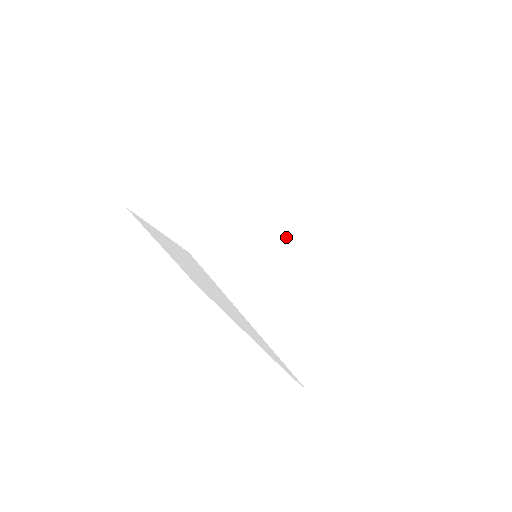
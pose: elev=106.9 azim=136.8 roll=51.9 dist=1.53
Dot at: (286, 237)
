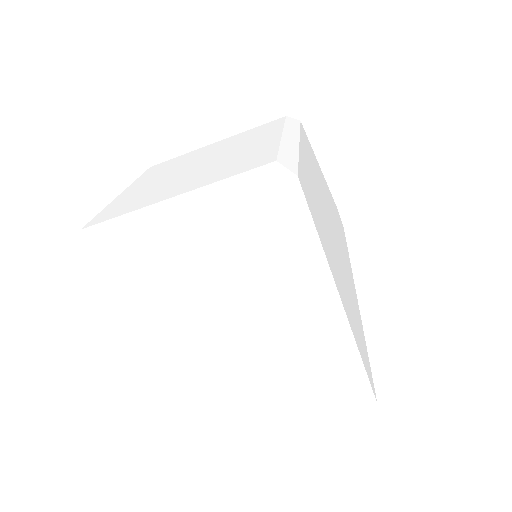
Dot at: occluded
